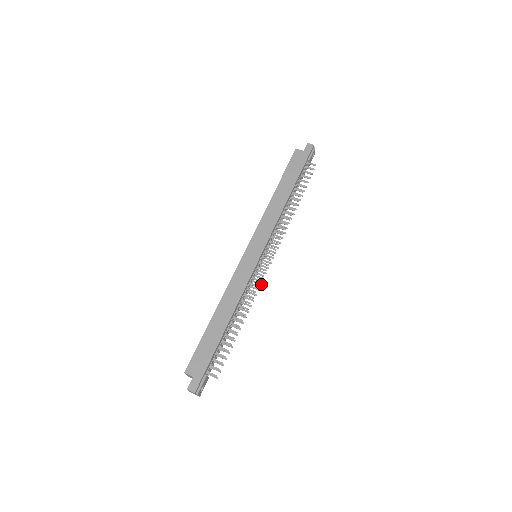
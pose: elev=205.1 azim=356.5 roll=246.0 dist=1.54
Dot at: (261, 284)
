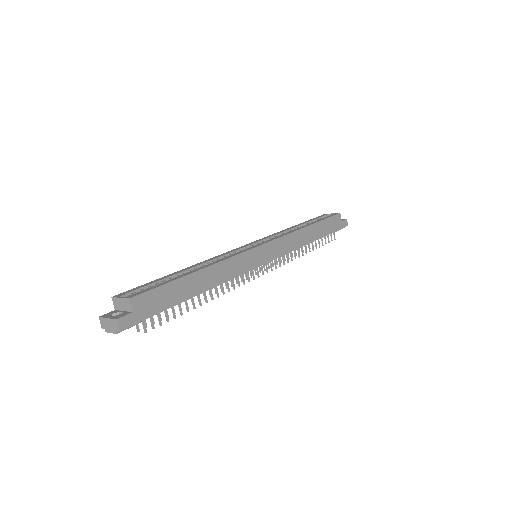
Dot at: occluded
